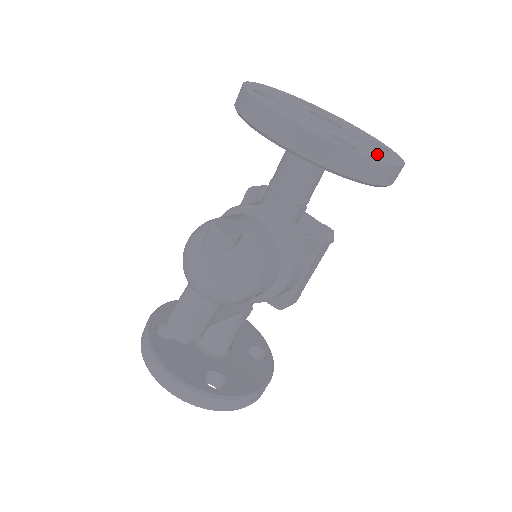
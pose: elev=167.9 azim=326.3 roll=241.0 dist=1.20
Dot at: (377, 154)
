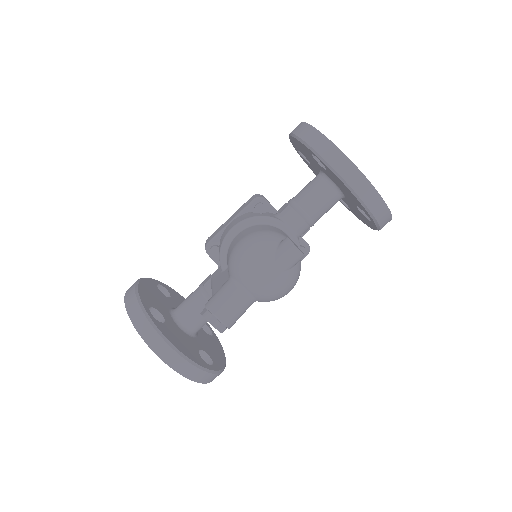
Dot at: occluded
